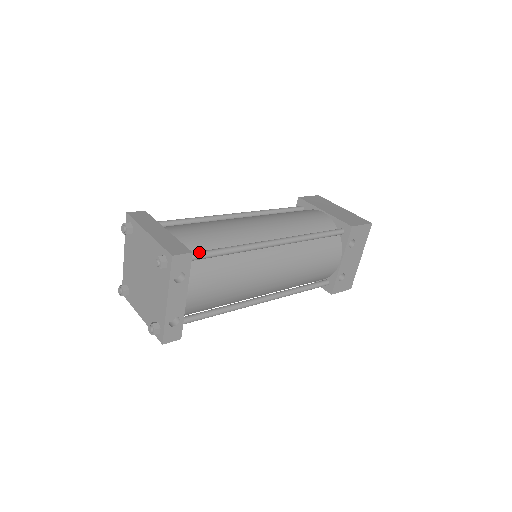
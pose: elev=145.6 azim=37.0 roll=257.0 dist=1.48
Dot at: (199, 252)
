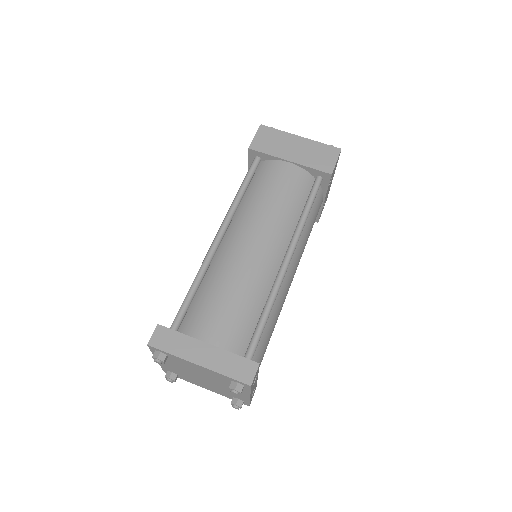
Dot at: (253, 345)
